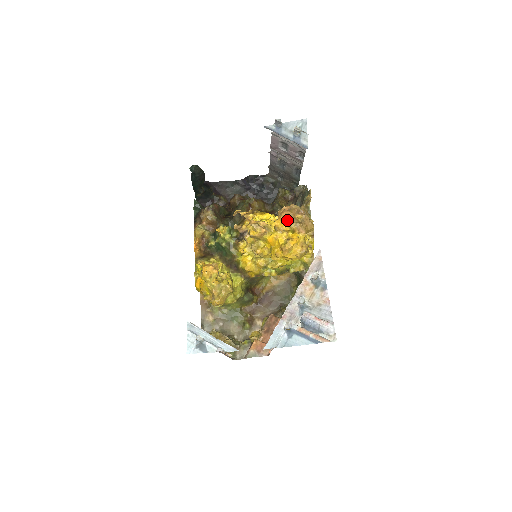
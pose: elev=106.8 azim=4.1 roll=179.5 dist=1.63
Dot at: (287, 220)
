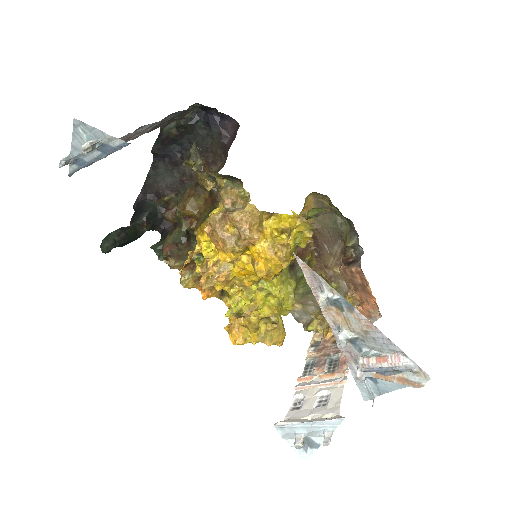
Dot at: (224, 252)
